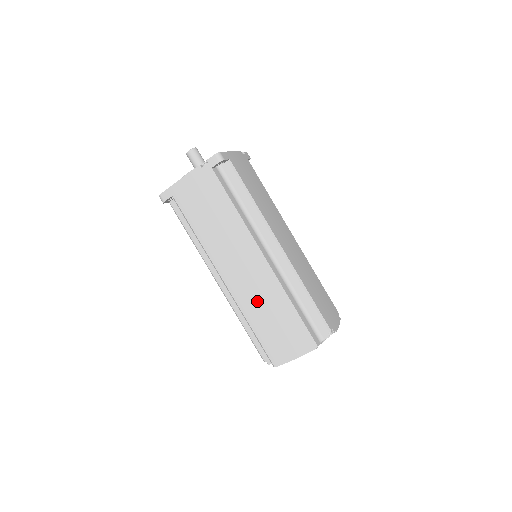
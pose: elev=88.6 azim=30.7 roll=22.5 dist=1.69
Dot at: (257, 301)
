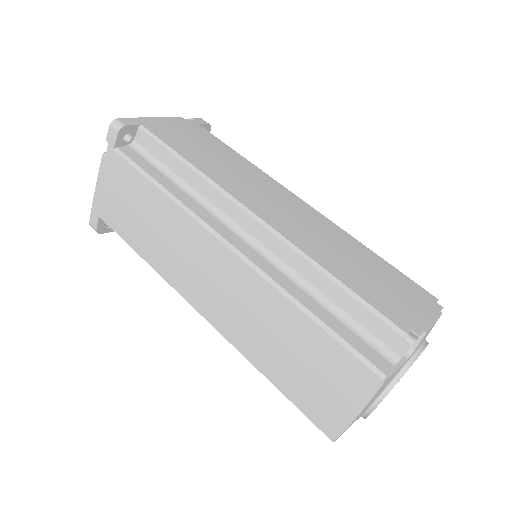
Dot at: (251, 325)
